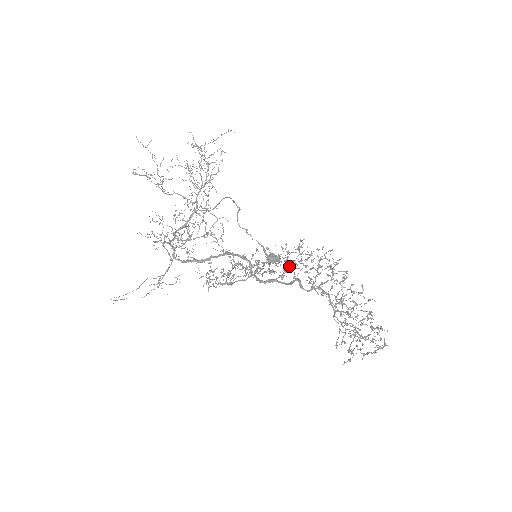
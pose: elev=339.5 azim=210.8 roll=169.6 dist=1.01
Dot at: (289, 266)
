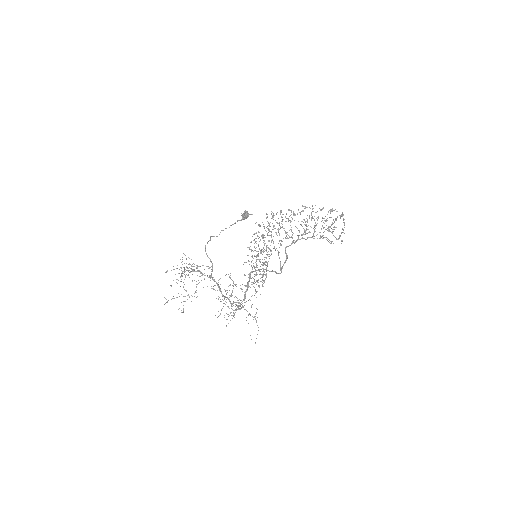
Dot at: (271, 241)
